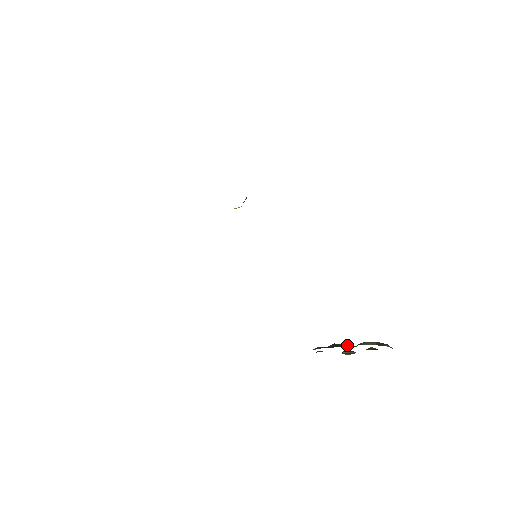
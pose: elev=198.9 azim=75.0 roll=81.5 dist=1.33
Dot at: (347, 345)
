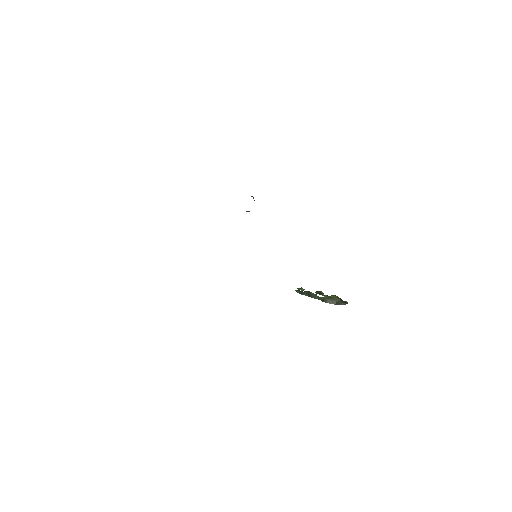
Dot at: (317, 297)
